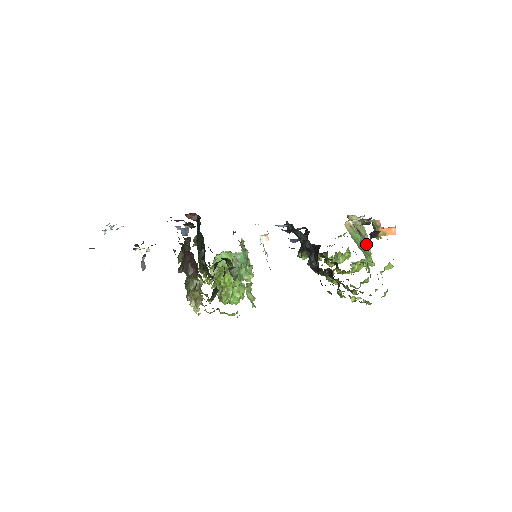
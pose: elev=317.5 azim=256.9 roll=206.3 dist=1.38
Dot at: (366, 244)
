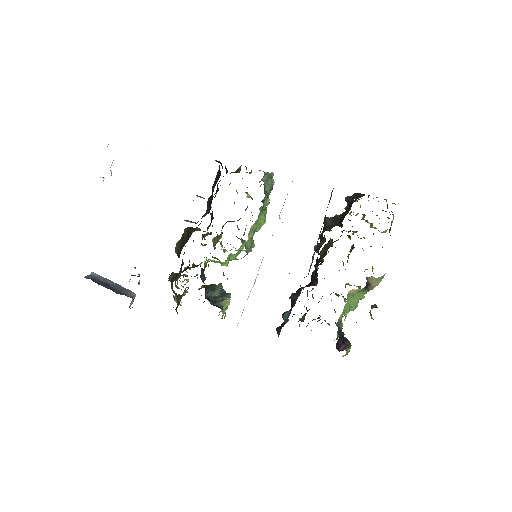
Dot at: (366, 293)
